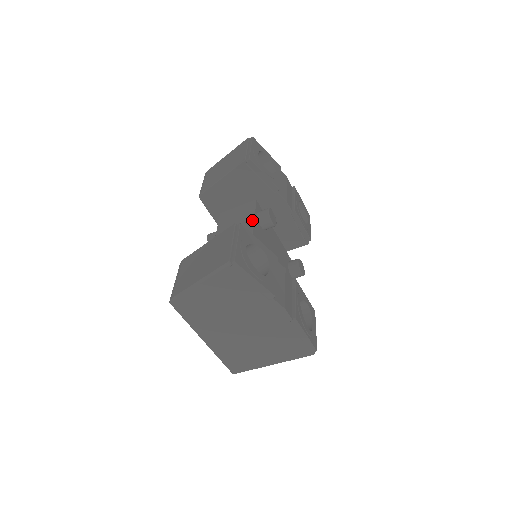
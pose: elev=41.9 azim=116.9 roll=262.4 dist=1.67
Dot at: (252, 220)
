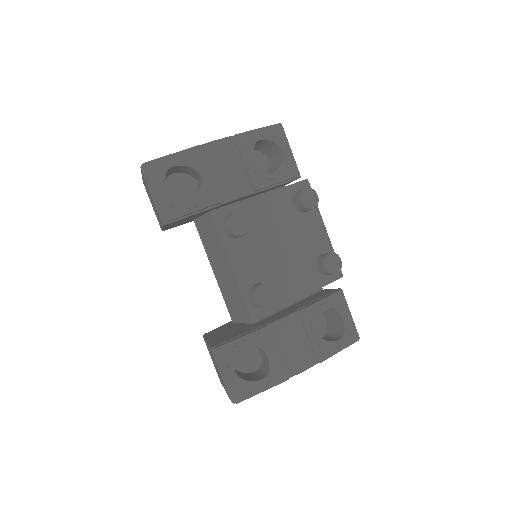
Dot at: (224, 251)
